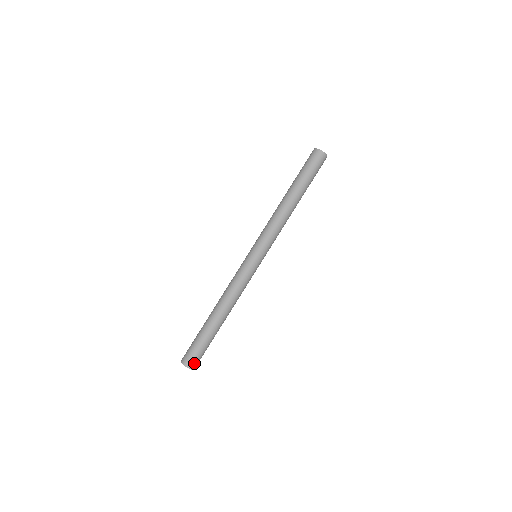
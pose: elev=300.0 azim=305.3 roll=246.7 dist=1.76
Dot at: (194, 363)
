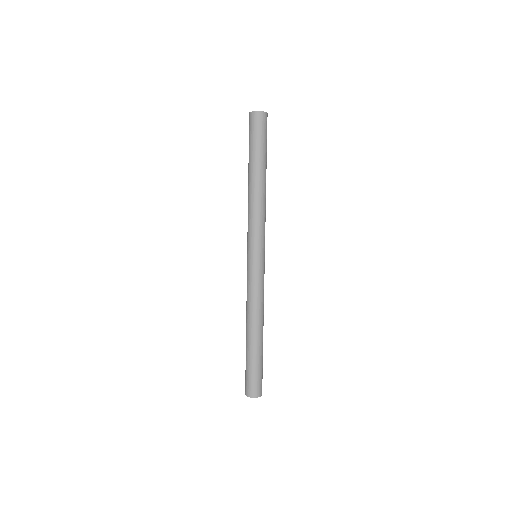
Dot at: (260, 389)
